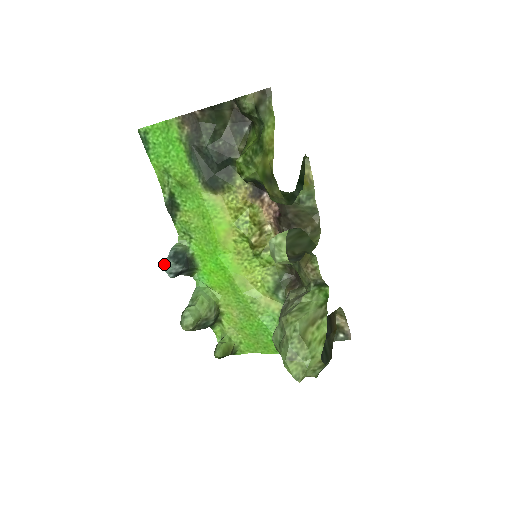
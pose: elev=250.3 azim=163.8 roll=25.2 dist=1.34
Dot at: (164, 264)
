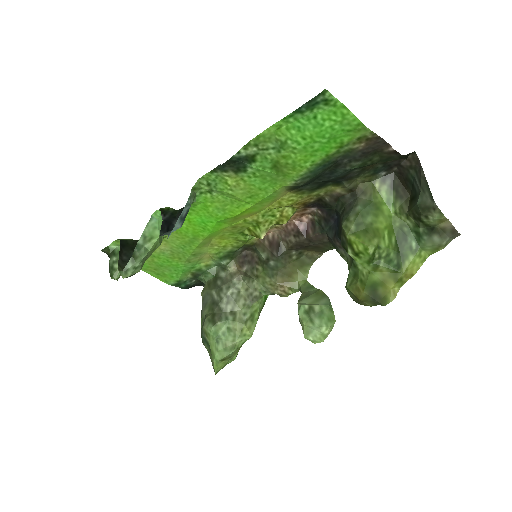
Dot at: (173, 229)
